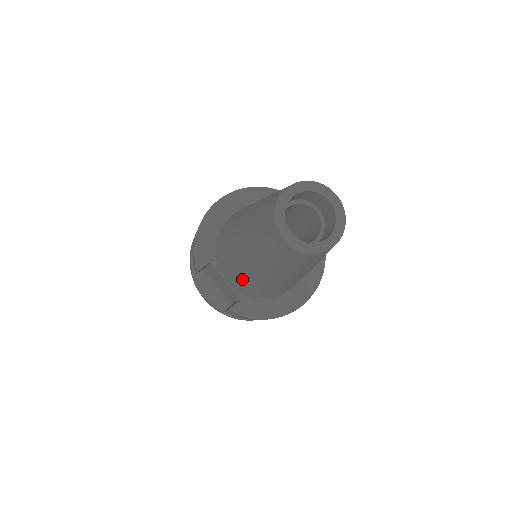
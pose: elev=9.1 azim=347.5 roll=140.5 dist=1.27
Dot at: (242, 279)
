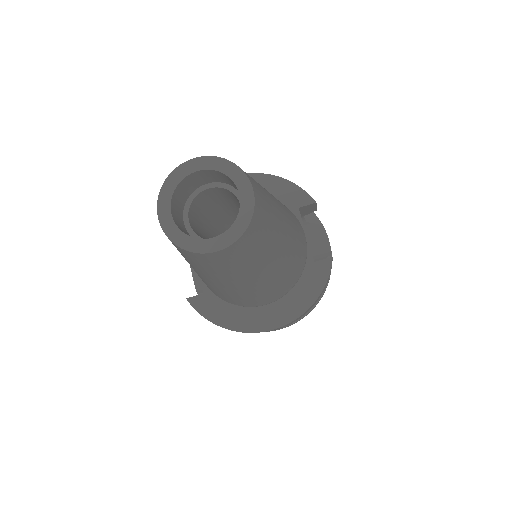
Dot at: occluded
